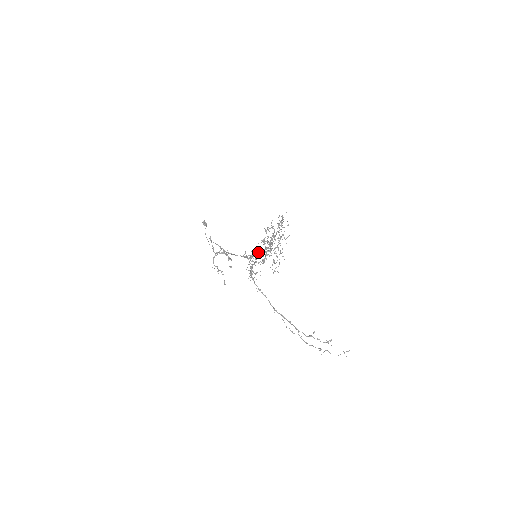
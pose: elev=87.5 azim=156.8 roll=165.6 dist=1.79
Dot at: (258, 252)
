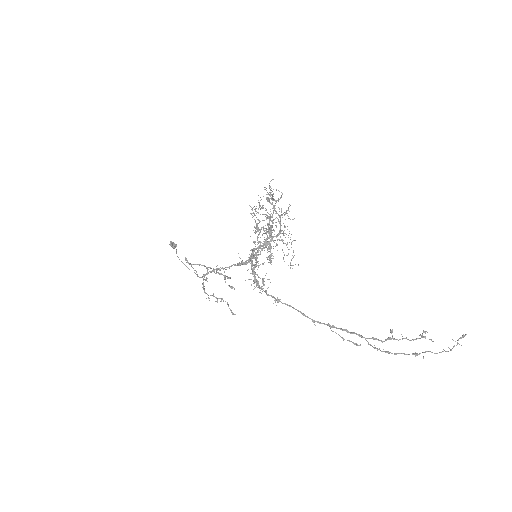
Dot at: (256, 249)
